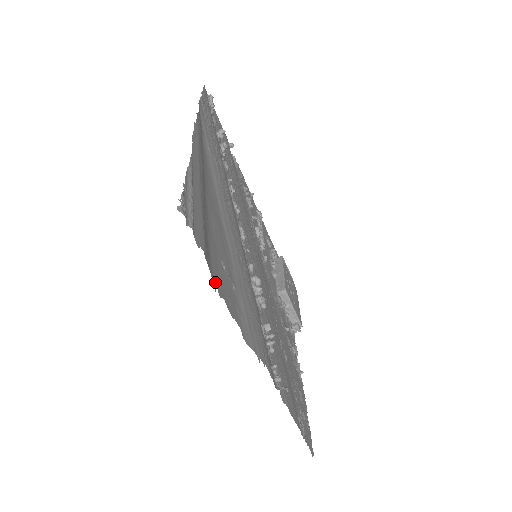
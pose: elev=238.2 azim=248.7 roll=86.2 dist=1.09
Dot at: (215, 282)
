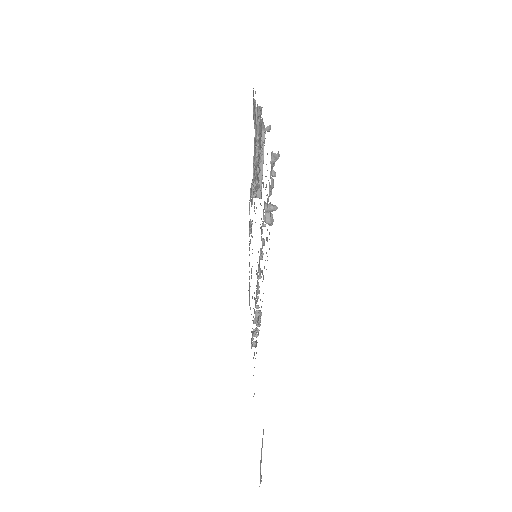
Dot at: occluded
